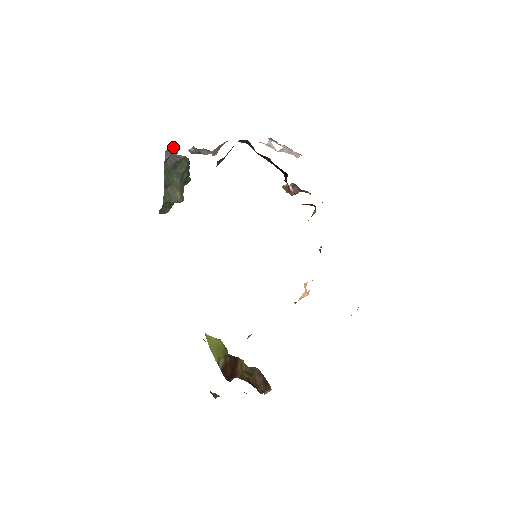
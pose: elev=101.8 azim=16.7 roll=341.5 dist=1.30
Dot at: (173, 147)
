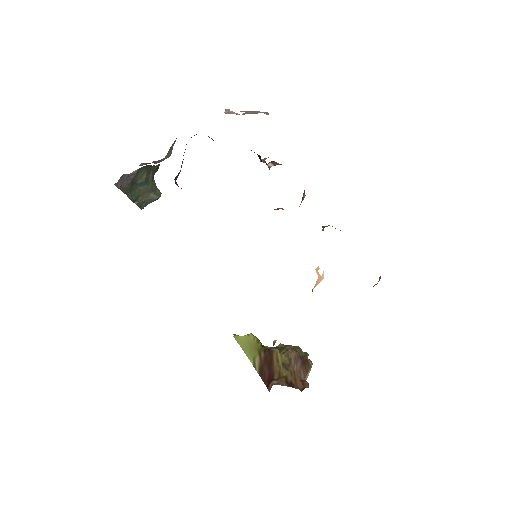
Dot at: (120, 177)
